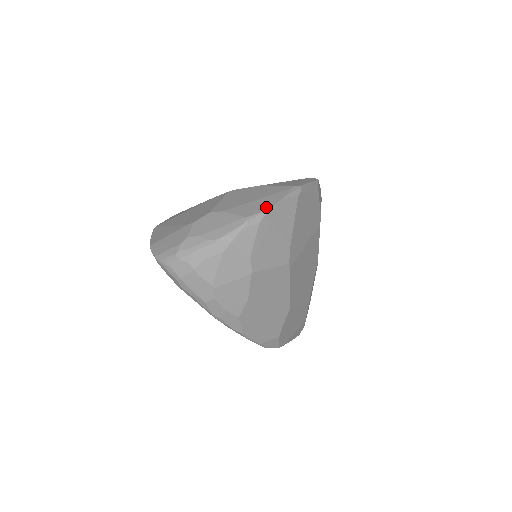
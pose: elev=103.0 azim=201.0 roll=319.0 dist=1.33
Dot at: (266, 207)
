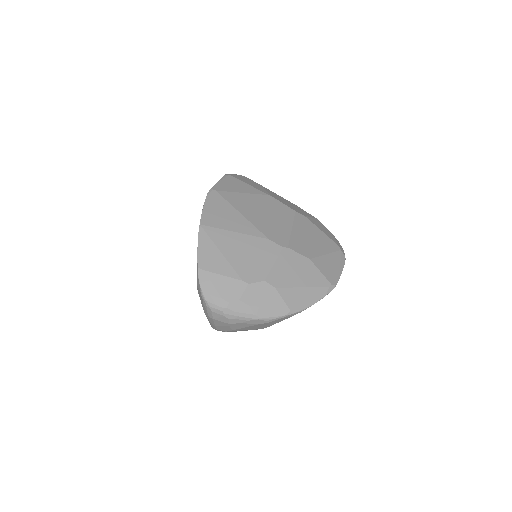
Dot at: (307, 305)
